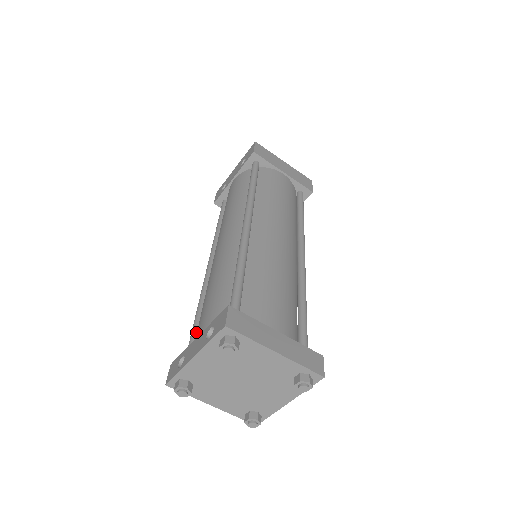
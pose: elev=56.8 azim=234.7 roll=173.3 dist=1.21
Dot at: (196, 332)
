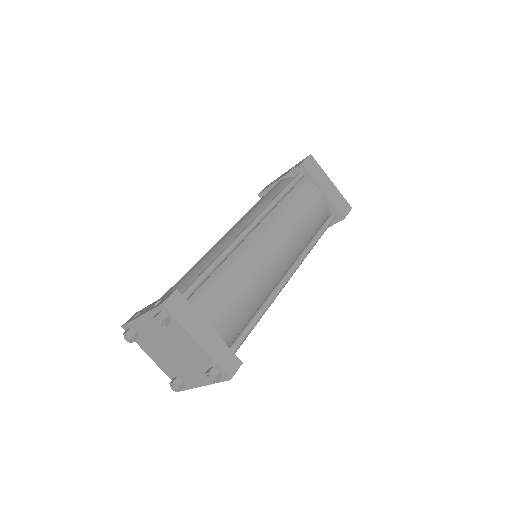
Dot at: occluded
